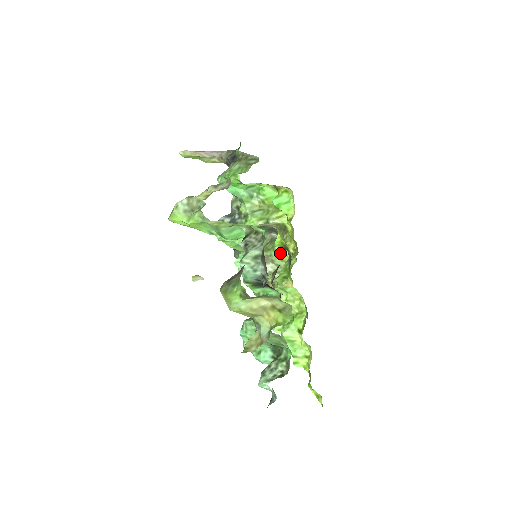
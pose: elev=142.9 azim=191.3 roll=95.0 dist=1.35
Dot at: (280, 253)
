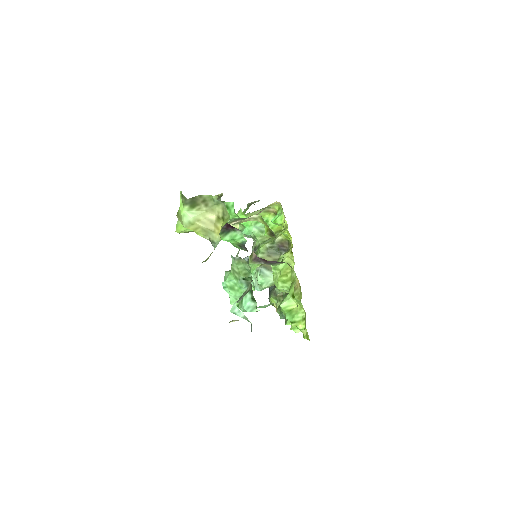
Dot at: (284, 258)
